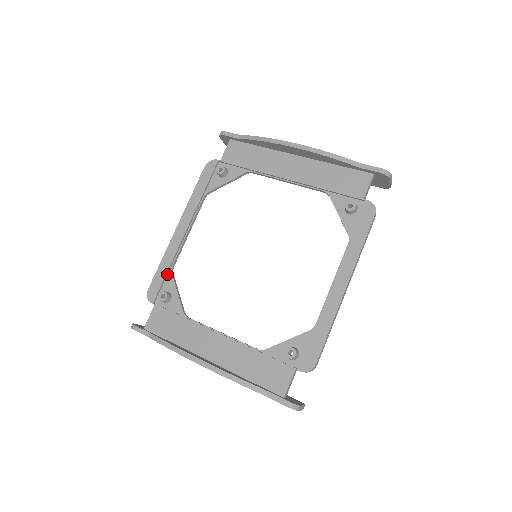
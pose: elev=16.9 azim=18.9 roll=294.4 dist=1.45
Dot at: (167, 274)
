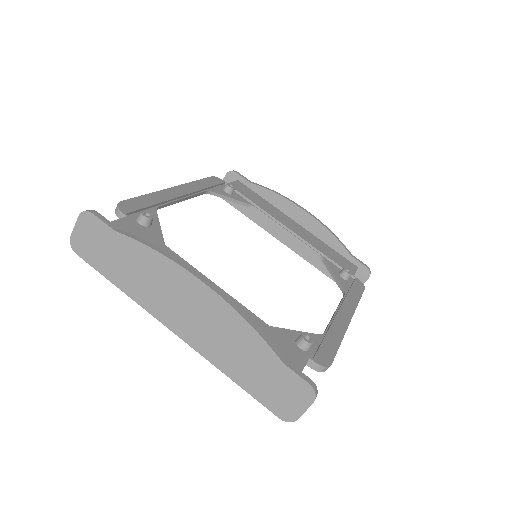
Dot at: (150, 207)
